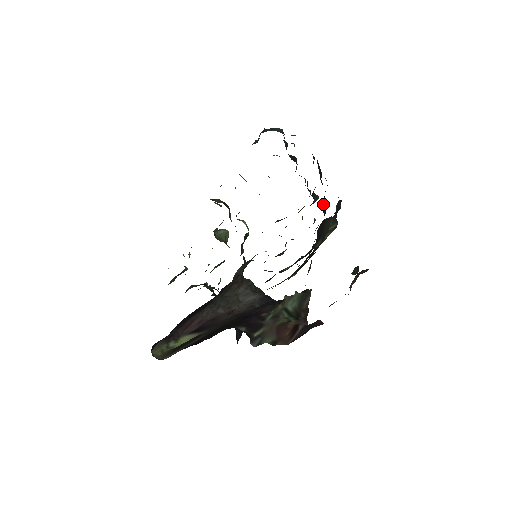
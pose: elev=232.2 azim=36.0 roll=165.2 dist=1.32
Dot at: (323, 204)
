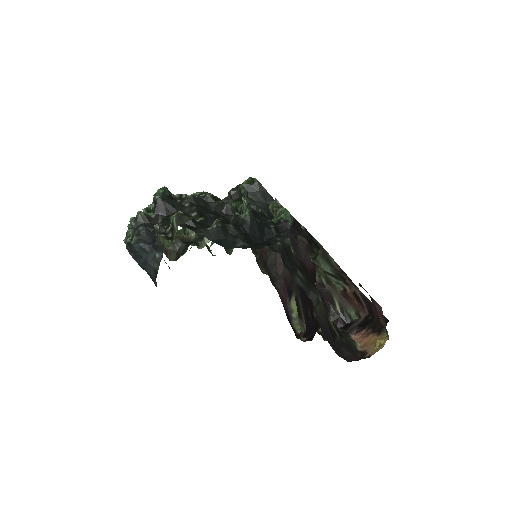
Dot at: (258, 237)
